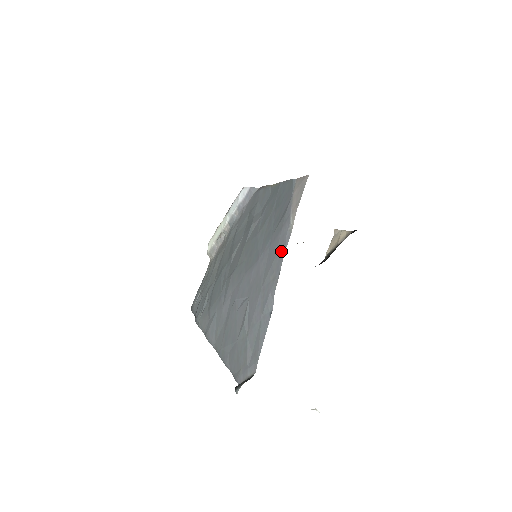
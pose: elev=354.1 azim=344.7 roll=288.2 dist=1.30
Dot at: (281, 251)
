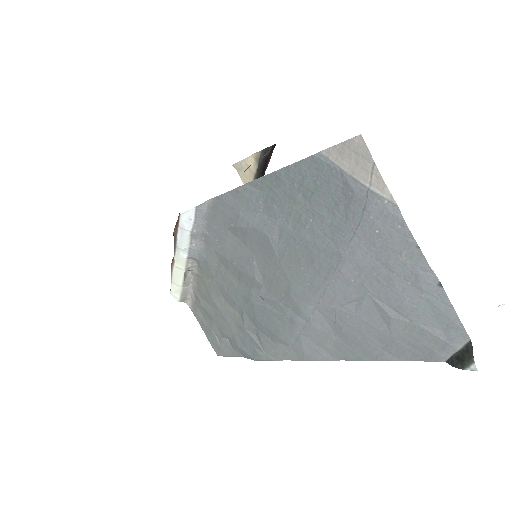
Dot at: (396, 228)
